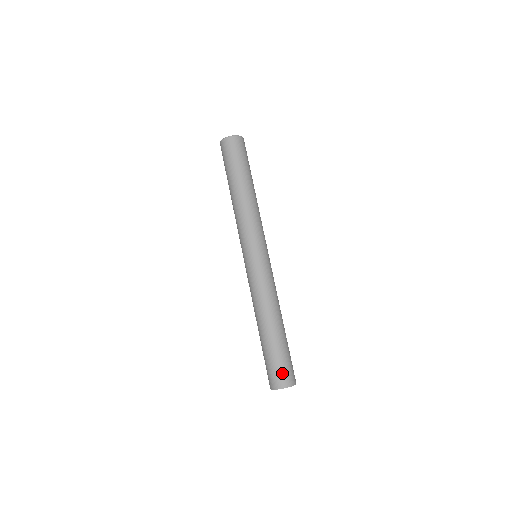
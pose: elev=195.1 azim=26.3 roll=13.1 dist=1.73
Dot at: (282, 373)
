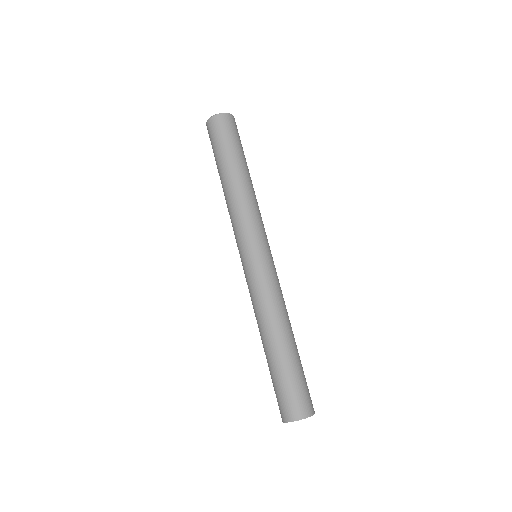
Dot at: (306, 397)
